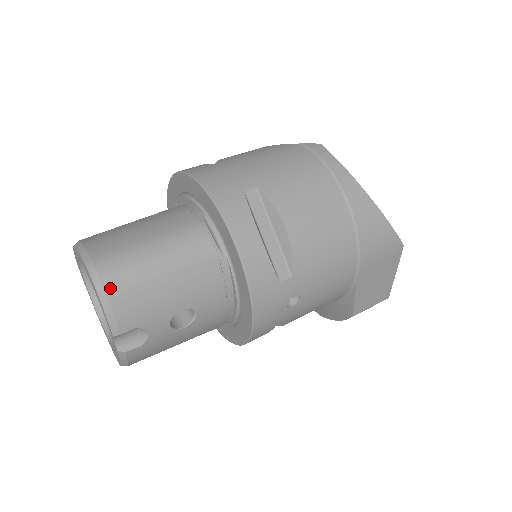
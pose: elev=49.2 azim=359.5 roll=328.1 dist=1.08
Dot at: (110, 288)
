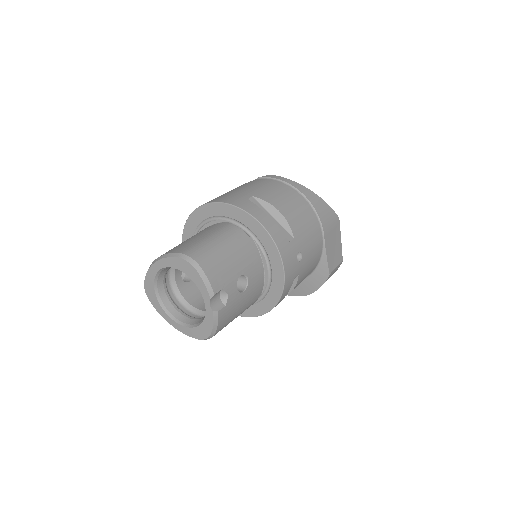
Dot at: (201, 263)
